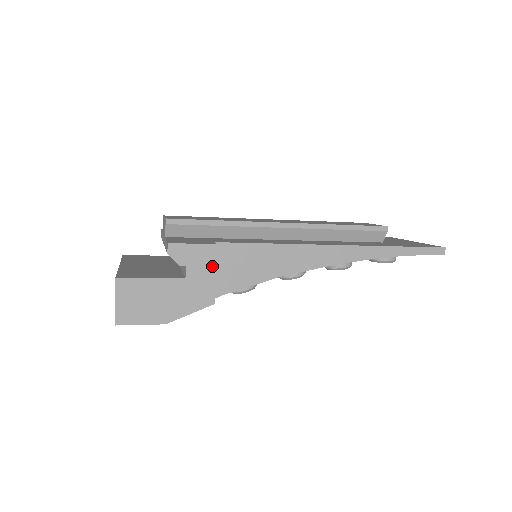
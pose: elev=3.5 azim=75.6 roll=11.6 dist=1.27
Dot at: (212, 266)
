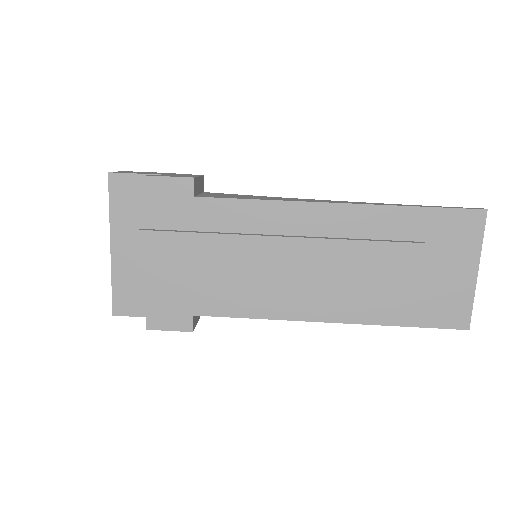
Dot at: occluded
